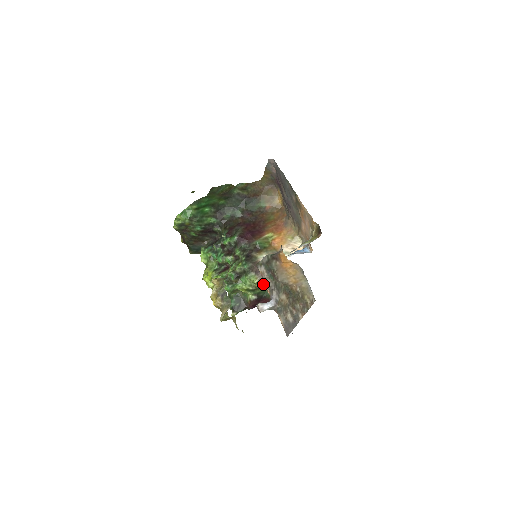
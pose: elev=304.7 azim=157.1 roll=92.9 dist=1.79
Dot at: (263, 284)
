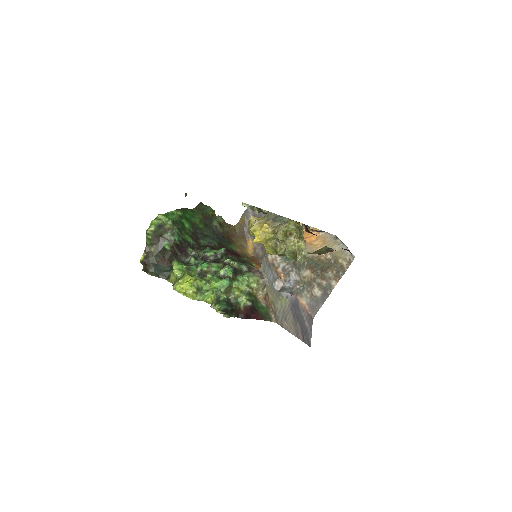
Dot at: (256, 294)
